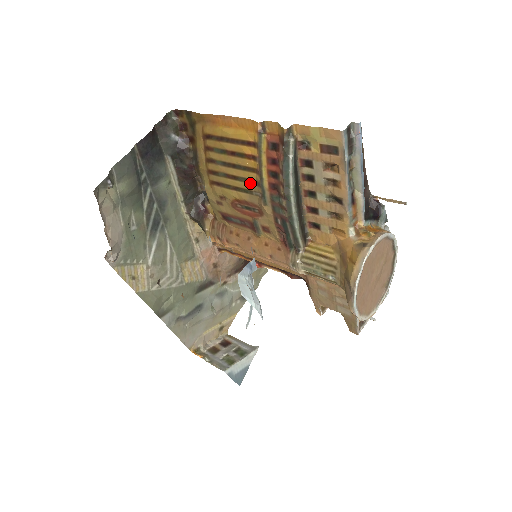
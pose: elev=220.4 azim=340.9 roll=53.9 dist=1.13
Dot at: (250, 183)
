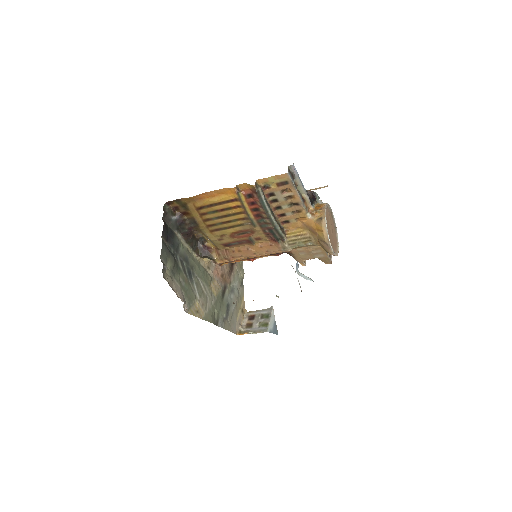
Dot at: (241, 220)
